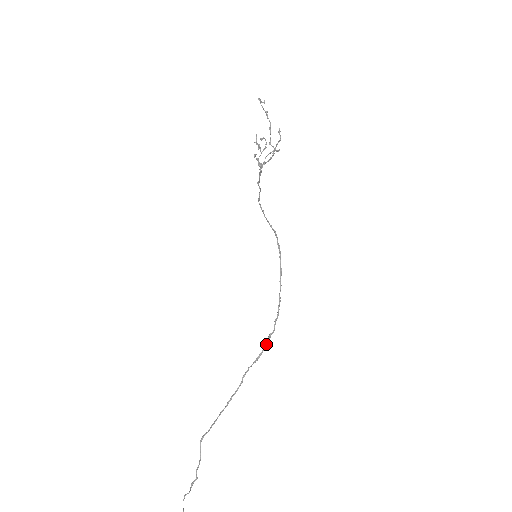
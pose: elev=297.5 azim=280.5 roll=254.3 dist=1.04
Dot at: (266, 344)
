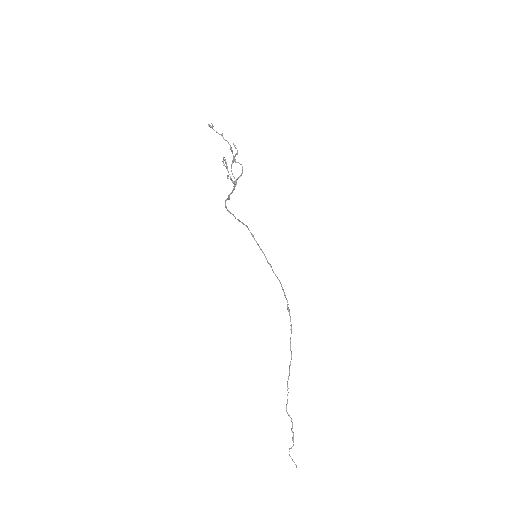
Dot at: occluded
